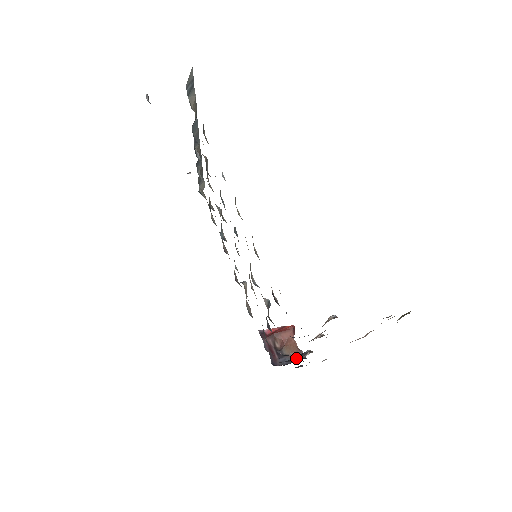
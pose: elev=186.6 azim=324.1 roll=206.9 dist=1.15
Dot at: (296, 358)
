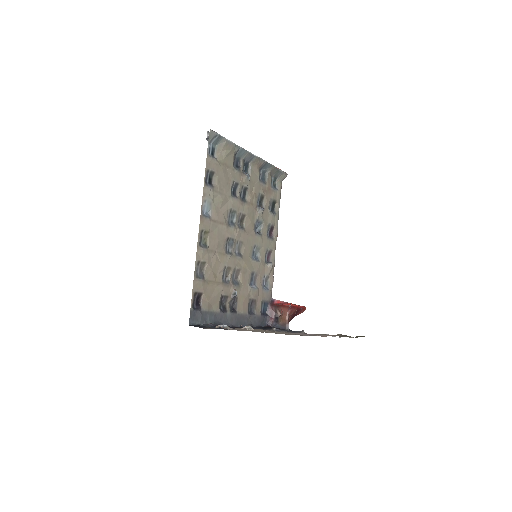
Dot at: (265, 329)
